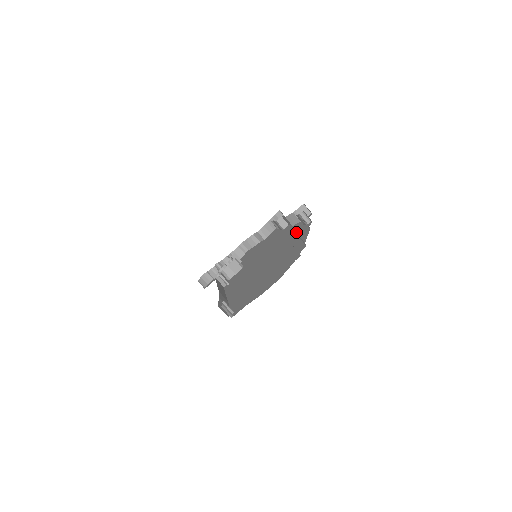
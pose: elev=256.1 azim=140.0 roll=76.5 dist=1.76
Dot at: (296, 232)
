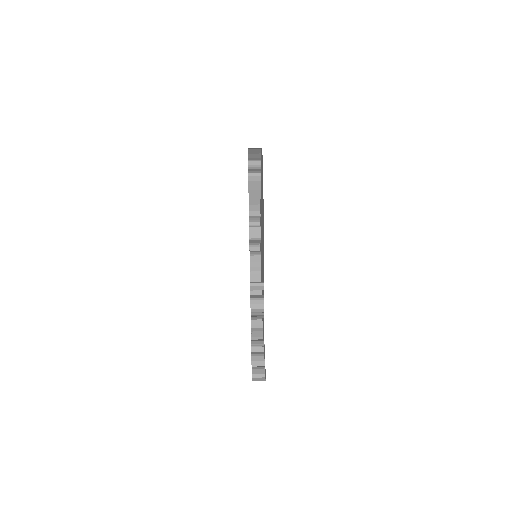
Dot at: occluded
